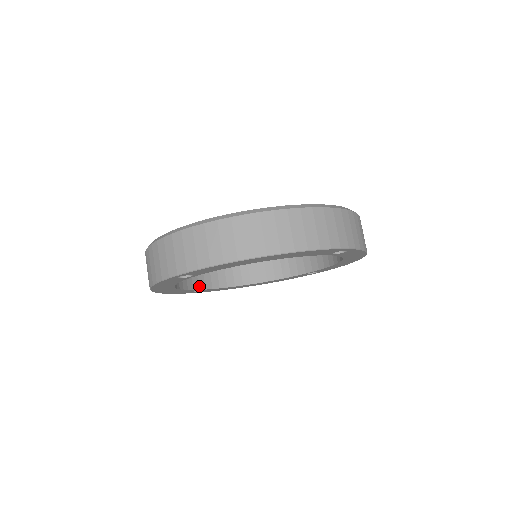
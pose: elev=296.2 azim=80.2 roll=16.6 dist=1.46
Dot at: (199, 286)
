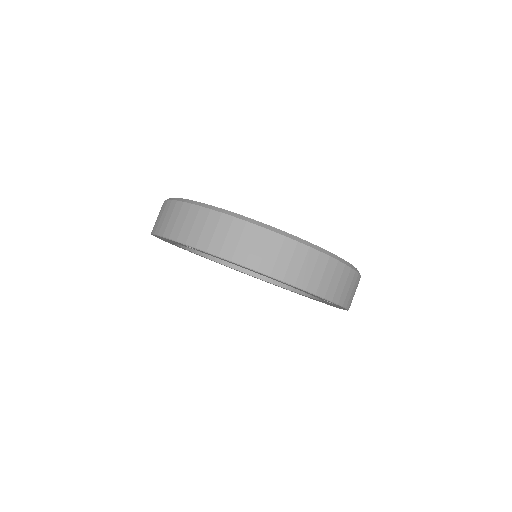
Dot at: occluded
